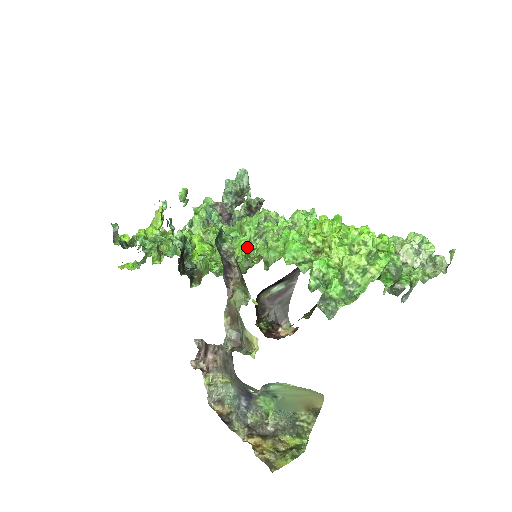
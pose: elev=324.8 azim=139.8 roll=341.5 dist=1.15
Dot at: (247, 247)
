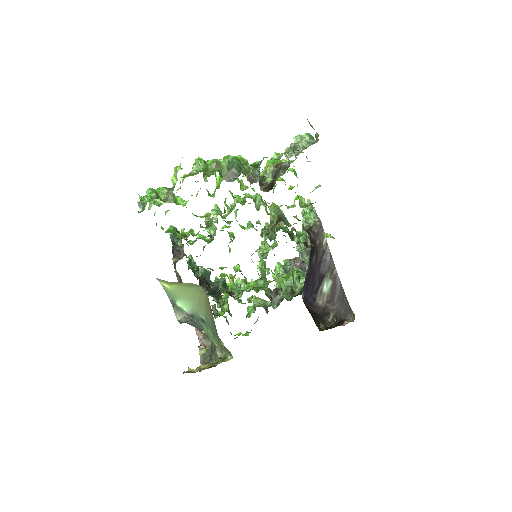
Dot at: (169, 228)
